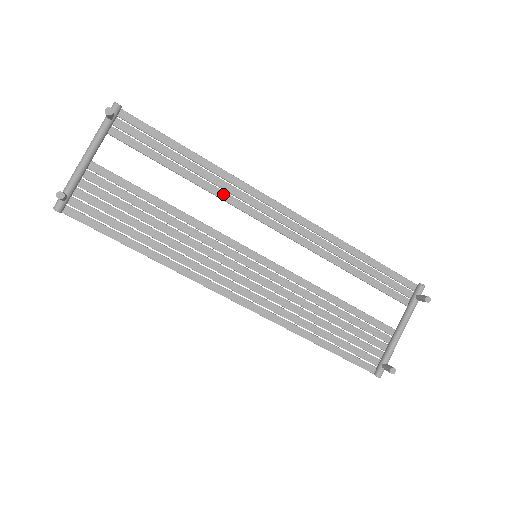
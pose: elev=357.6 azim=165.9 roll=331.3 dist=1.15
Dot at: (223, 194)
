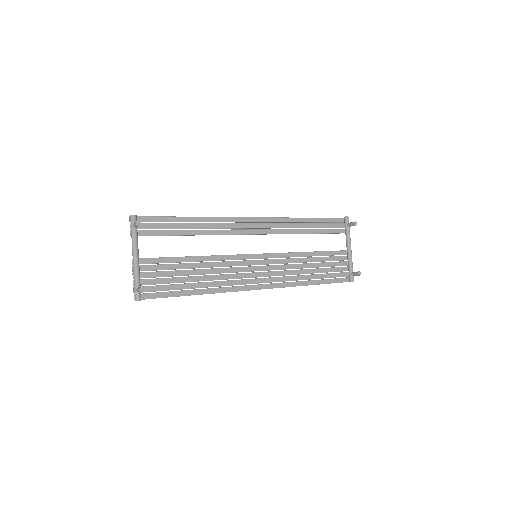
Dot at: (219, 231)
